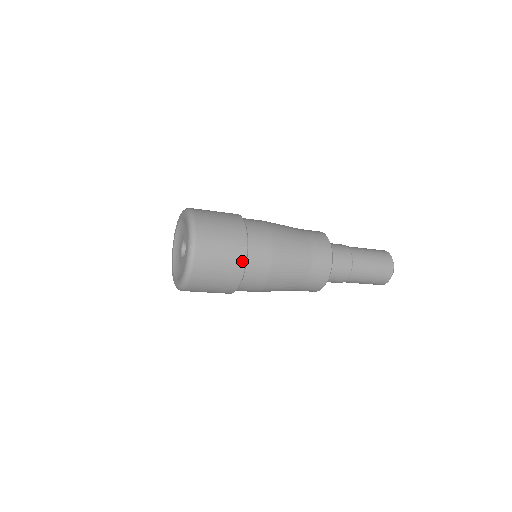
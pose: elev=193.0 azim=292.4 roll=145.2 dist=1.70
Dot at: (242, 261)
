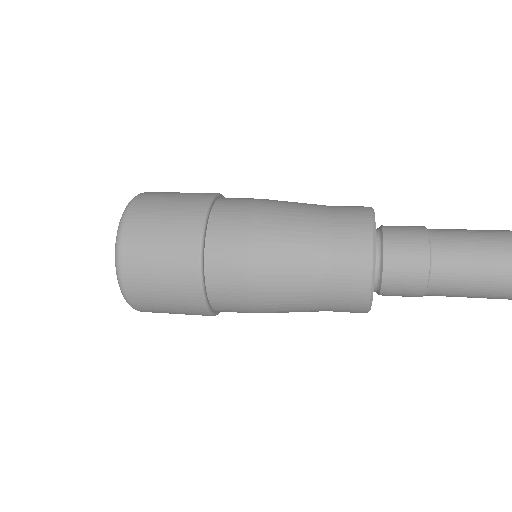
Dot at: (194, 252)
